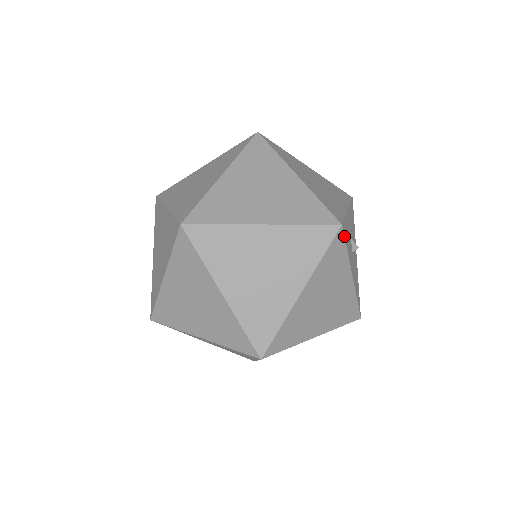
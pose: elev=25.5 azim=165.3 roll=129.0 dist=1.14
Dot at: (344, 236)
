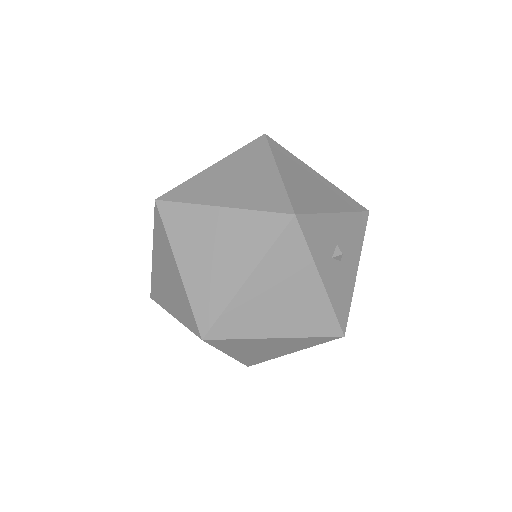
Dot at: (301, 228)
